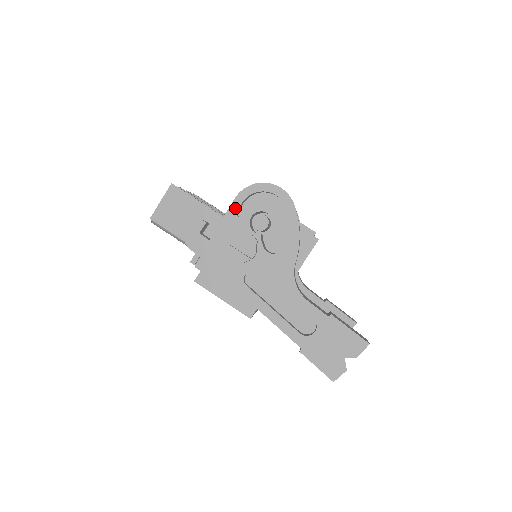
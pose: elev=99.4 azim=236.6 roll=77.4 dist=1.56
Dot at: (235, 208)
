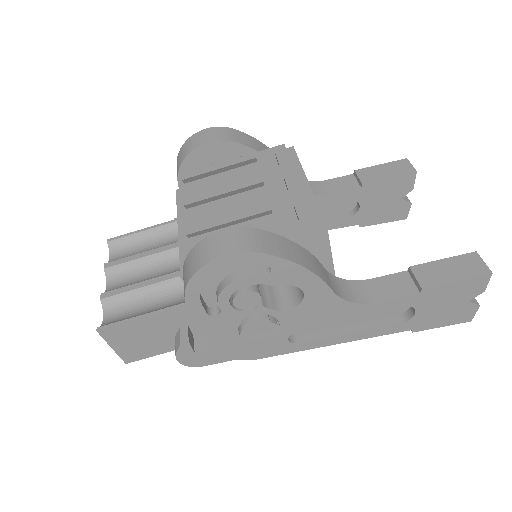
Dot at: (201, 314)
